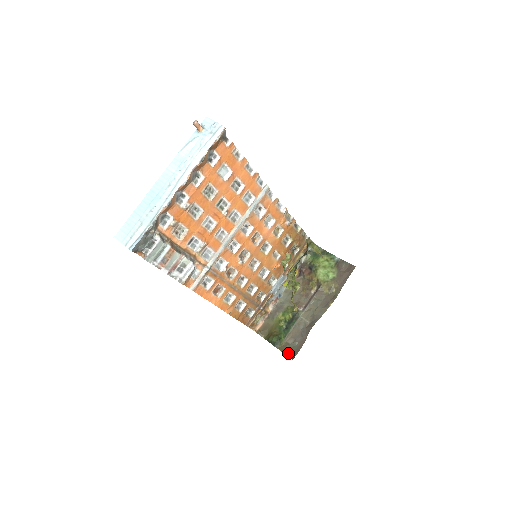
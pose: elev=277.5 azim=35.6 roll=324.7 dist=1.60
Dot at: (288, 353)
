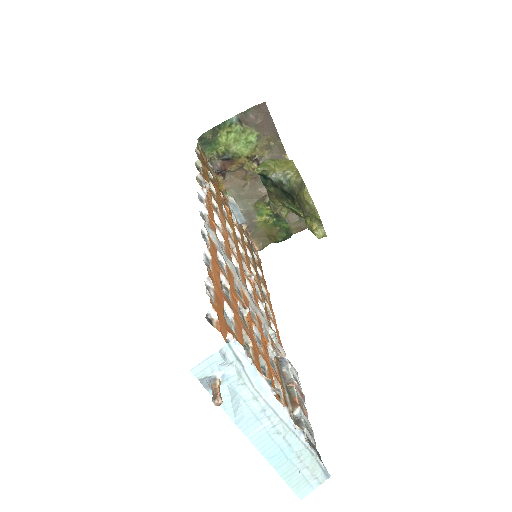
Dot at: (306, 226)
